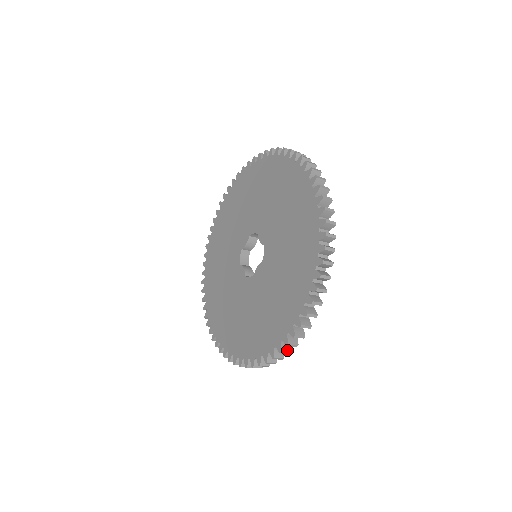
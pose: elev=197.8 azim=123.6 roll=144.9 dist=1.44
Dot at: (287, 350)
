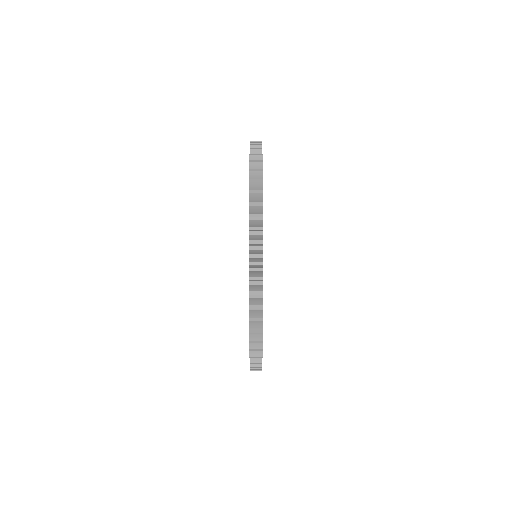
Dot at: occluded
